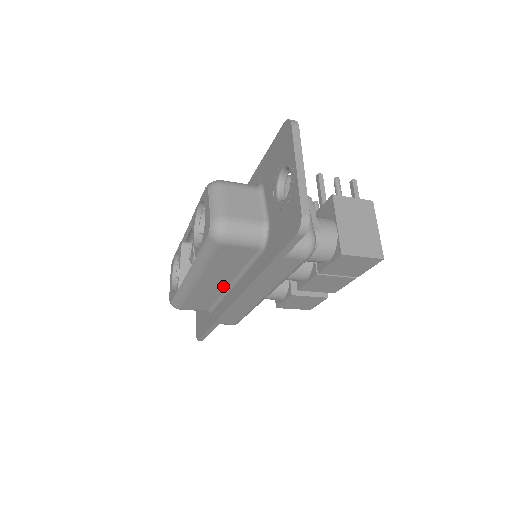
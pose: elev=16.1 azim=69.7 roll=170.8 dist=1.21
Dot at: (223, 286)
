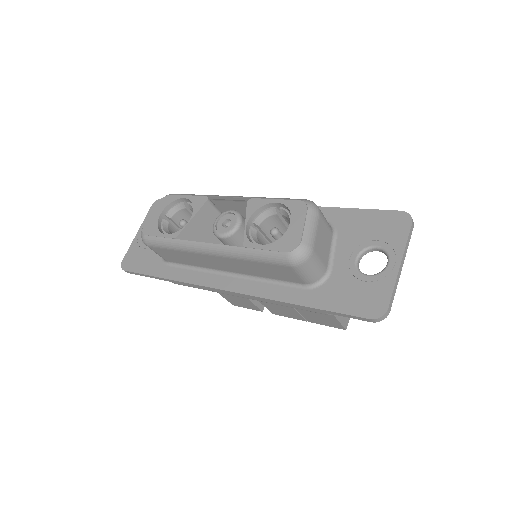
Dot at: (222, 268)
